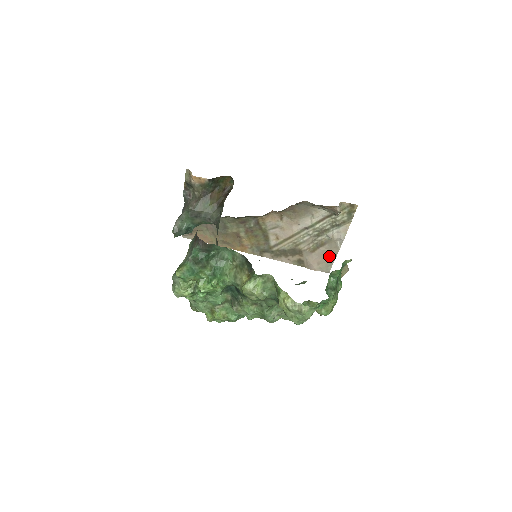
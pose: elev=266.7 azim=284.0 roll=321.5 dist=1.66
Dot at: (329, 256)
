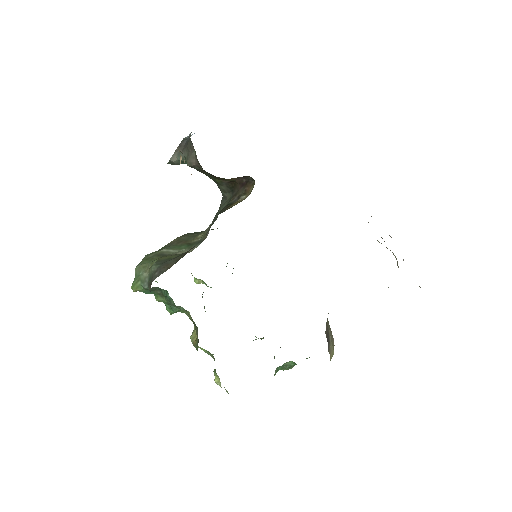
Dot at: occluded
